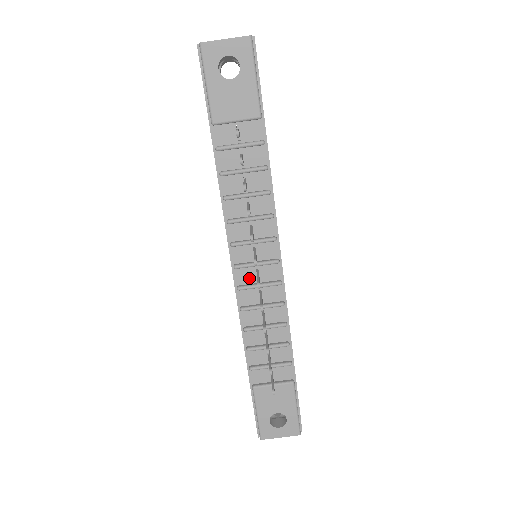
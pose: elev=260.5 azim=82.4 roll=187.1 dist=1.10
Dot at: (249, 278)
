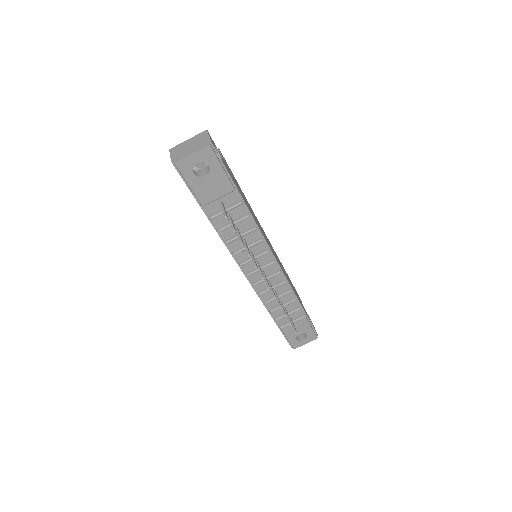
Dot at: (258, 276)
